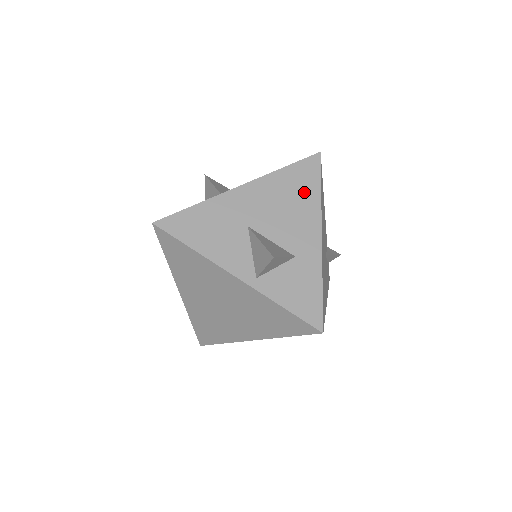
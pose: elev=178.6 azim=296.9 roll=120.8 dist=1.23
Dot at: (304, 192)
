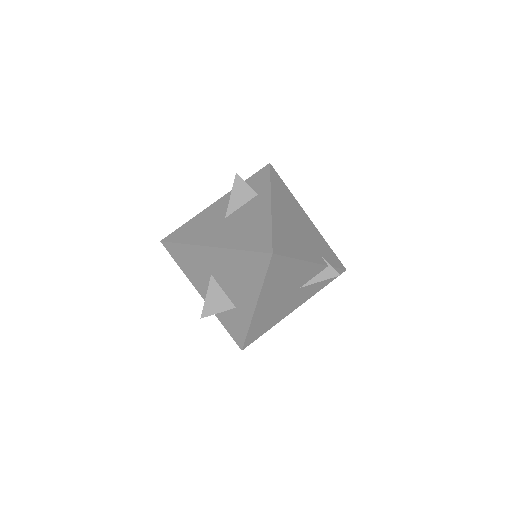
Dot at: (251, 275)
